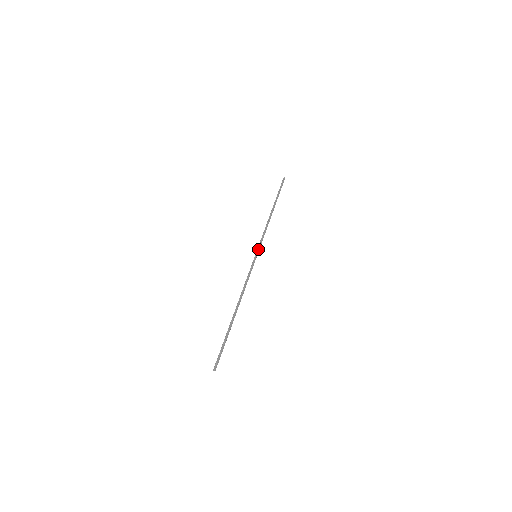
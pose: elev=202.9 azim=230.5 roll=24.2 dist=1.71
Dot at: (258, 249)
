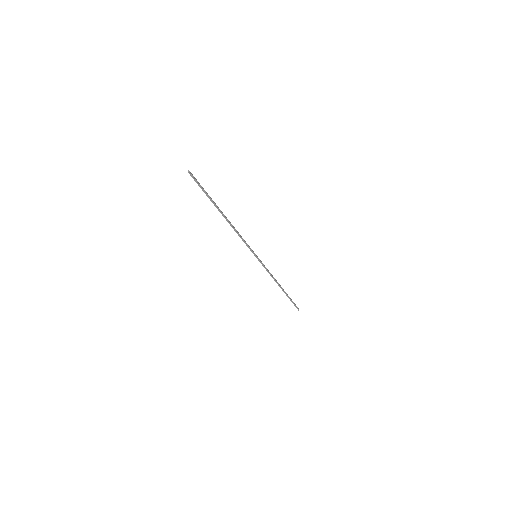
Dot at: occluded
